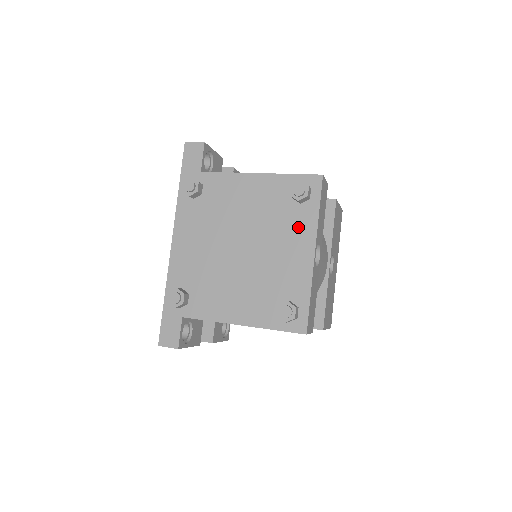
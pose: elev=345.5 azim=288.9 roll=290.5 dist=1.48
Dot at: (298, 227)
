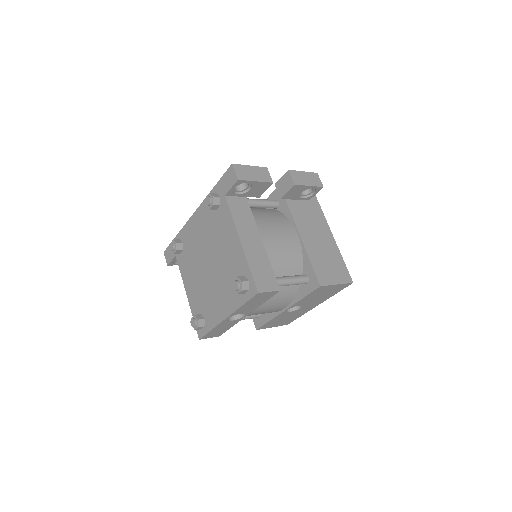
Dot at: (230, 297)
